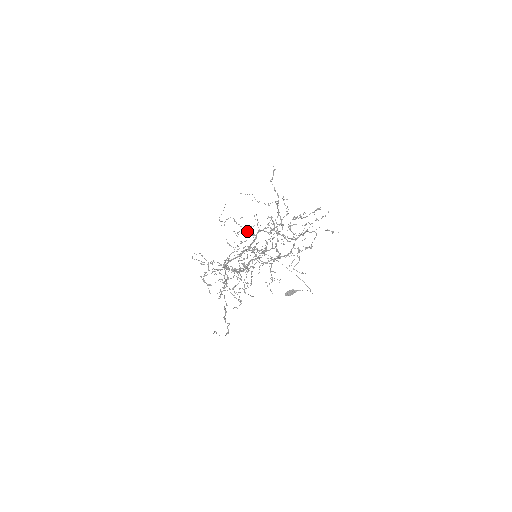
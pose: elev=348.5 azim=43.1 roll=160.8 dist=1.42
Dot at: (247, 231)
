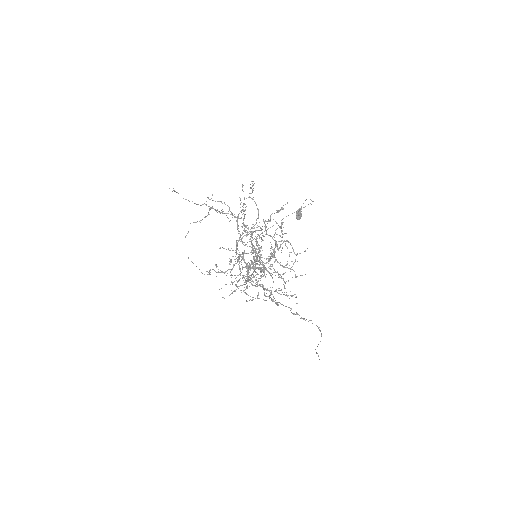
Dot at: occluded
